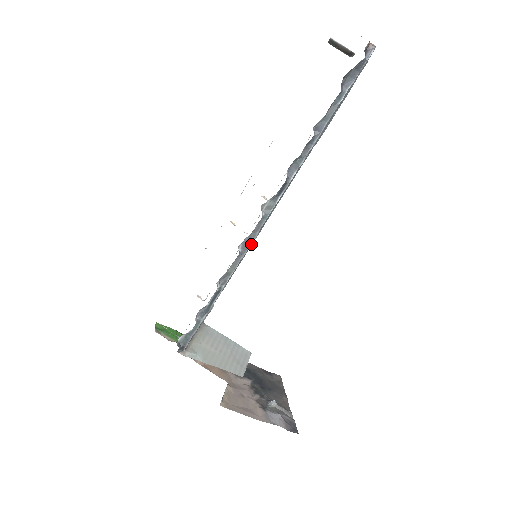
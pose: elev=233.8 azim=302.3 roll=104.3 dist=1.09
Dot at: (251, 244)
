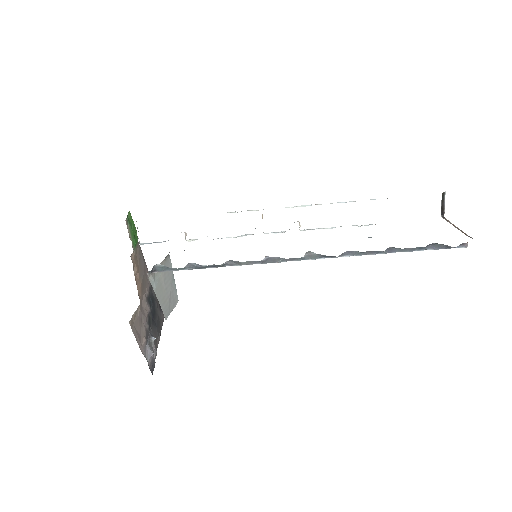
Dot at: occluded
